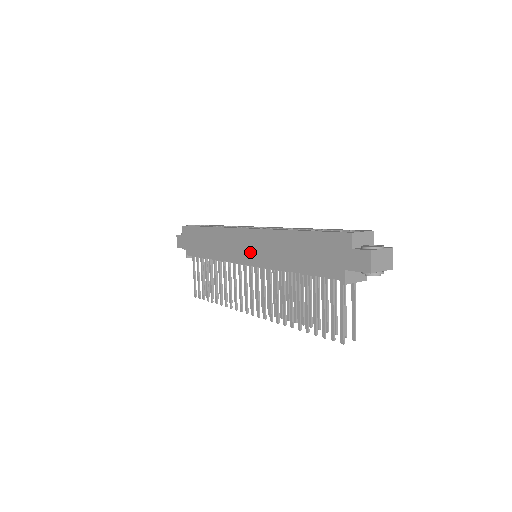
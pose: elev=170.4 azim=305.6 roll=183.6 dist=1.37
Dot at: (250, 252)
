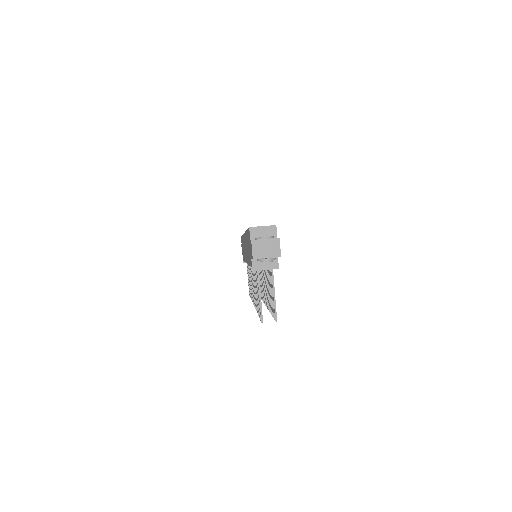
Dot at: occluded
